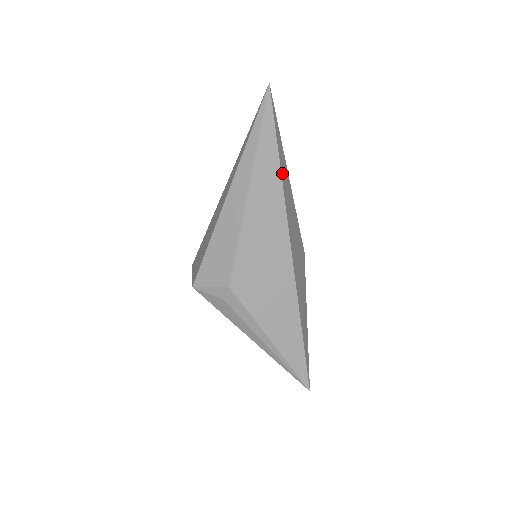
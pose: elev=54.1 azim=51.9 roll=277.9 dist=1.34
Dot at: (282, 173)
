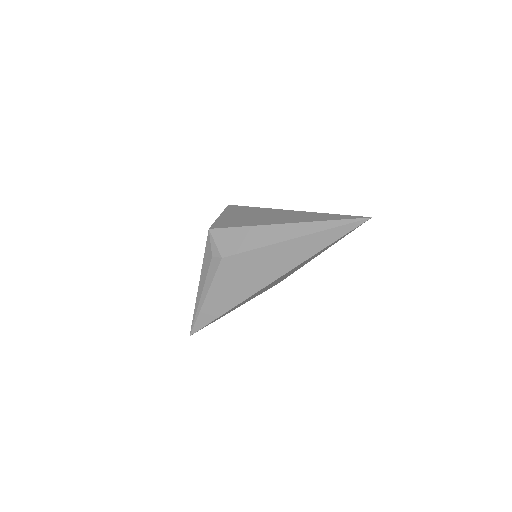
Dot at: (317, 253)
